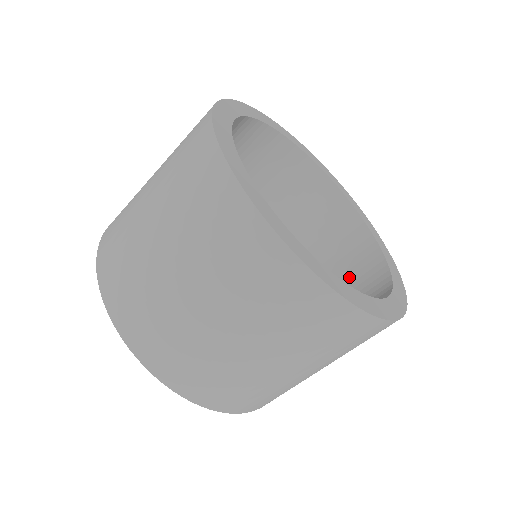
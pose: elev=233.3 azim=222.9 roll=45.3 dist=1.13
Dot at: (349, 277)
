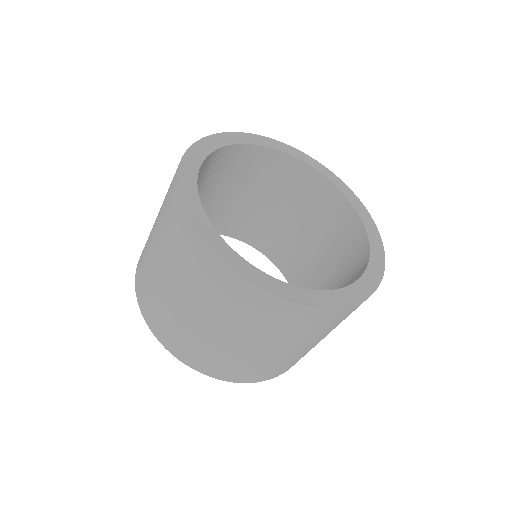
Dot at: occluded
